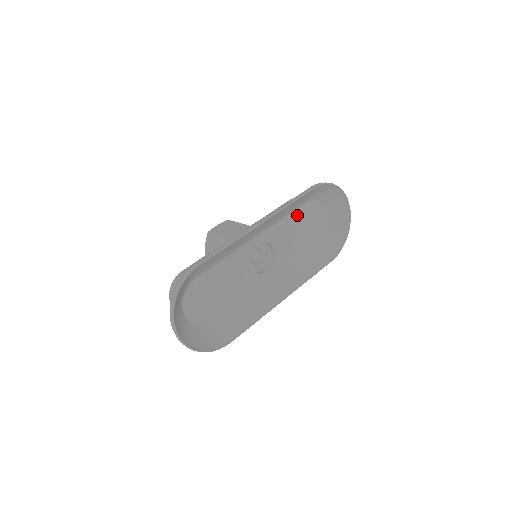
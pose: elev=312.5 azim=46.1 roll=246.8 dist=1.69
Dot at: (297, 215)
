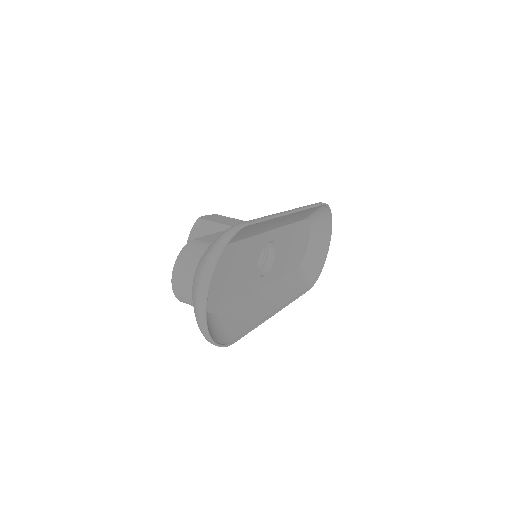
Dot at: (296, 228)
